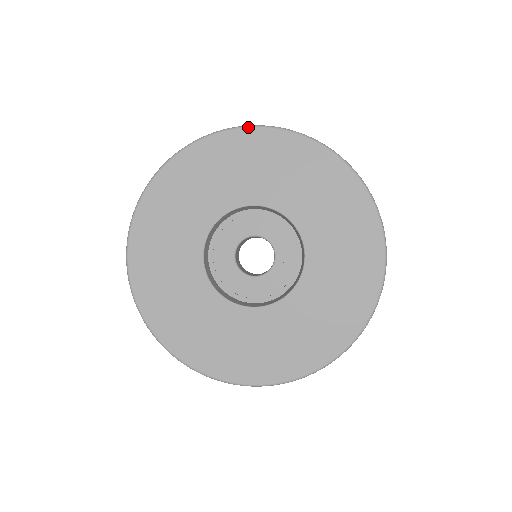
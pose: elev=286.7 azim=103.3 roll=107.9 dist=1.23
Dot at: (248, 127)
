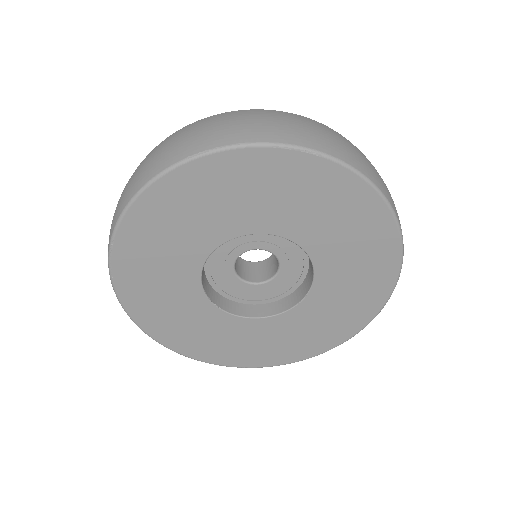
Dot at: (206, 155)
